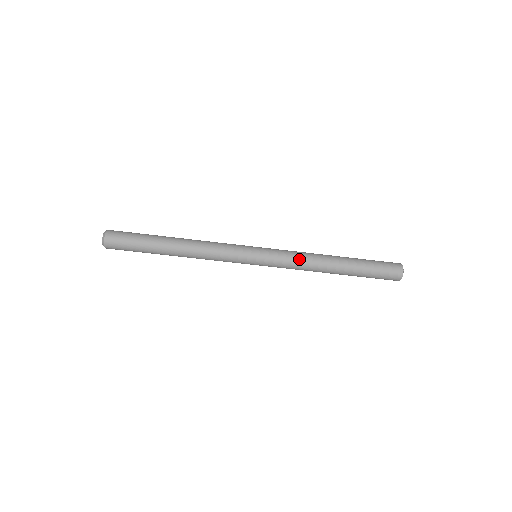
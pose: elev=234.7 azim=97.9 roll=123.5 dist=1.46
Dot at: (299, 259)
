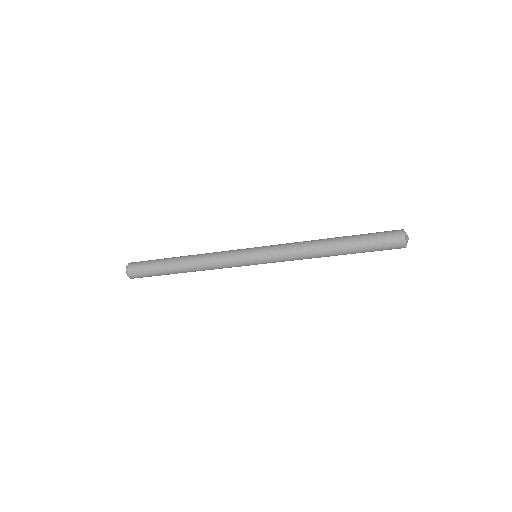
Dot at: (294, 250)
